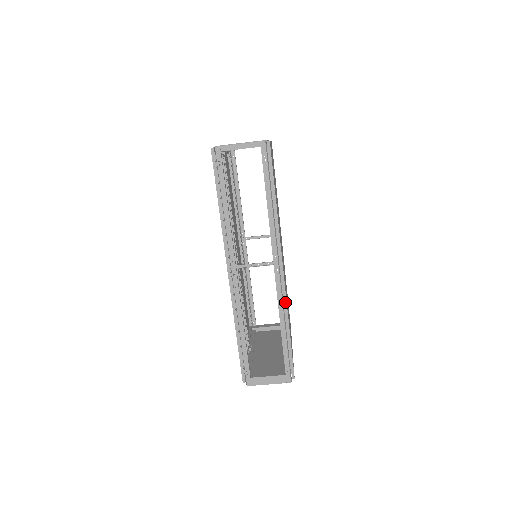
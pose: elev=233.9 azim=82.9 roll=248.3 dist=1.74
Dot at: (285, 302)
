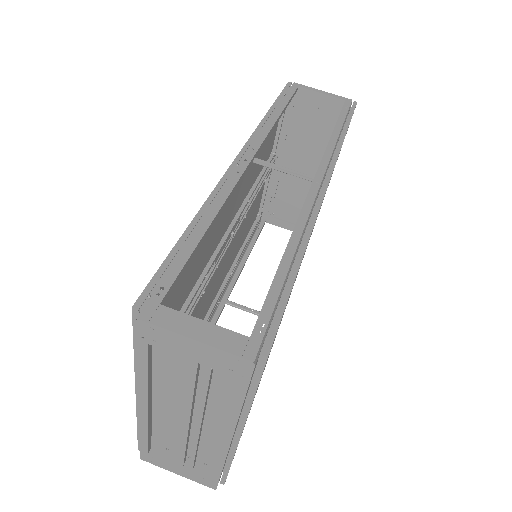
Dot at: (312, 221)
